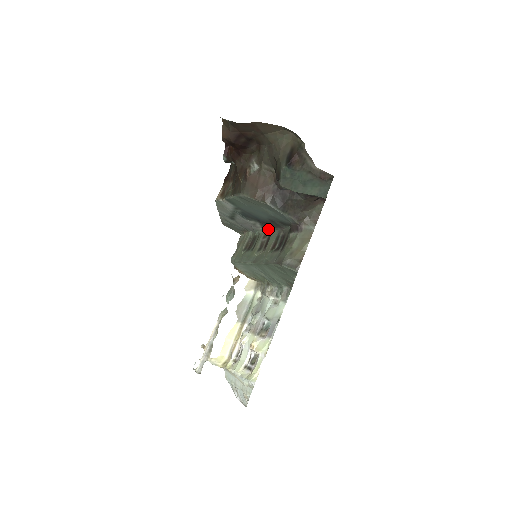
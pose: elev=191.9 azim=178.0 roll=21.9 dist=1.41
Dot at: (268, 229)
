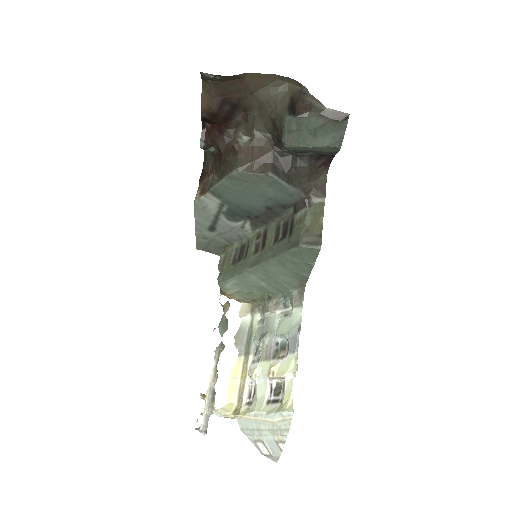
Dot at: (260, 227)
